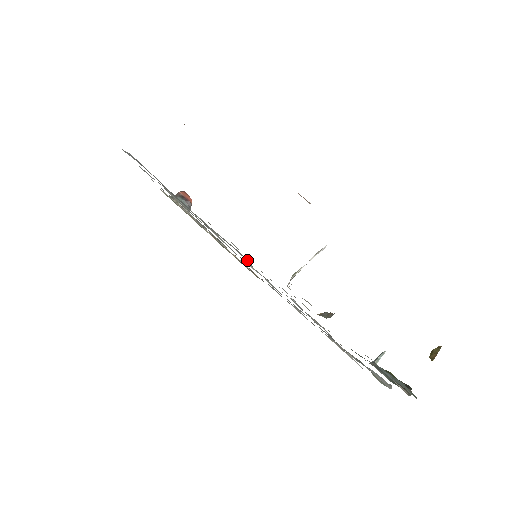
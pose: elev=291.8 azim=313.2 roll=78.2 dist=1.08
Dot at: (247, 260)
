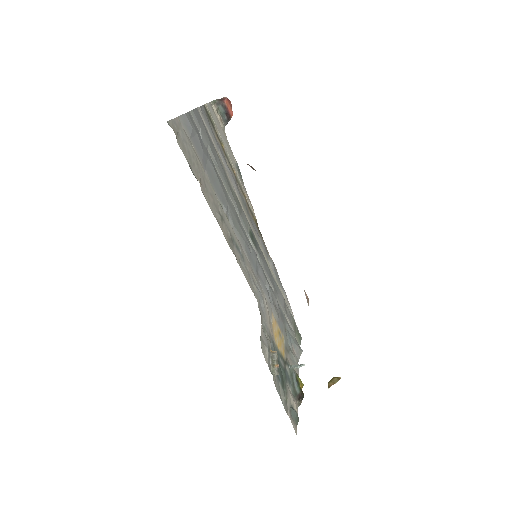
Dot at: (247, 257)
